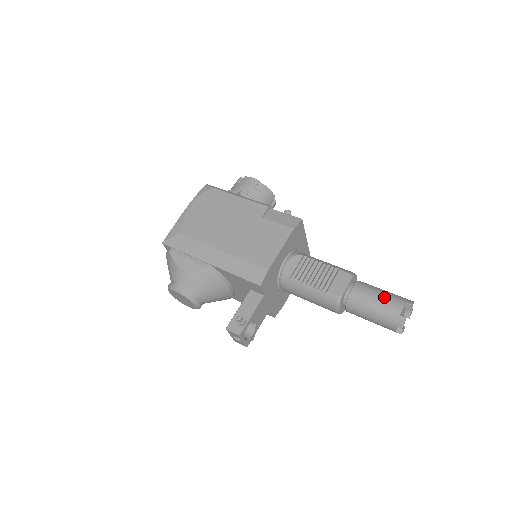
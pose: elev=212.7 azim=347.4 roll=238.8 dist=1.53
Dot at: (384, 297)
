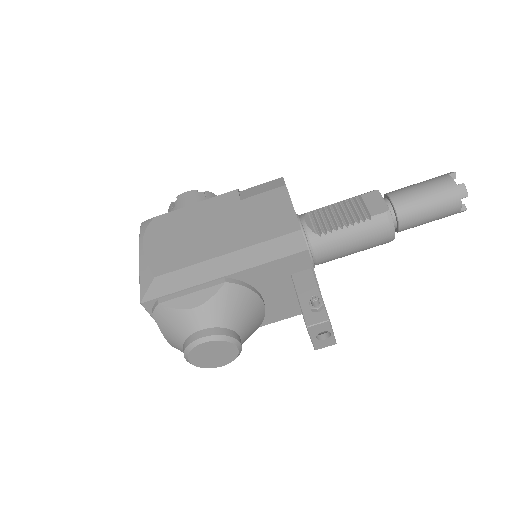
Dot at: (426, 183)
